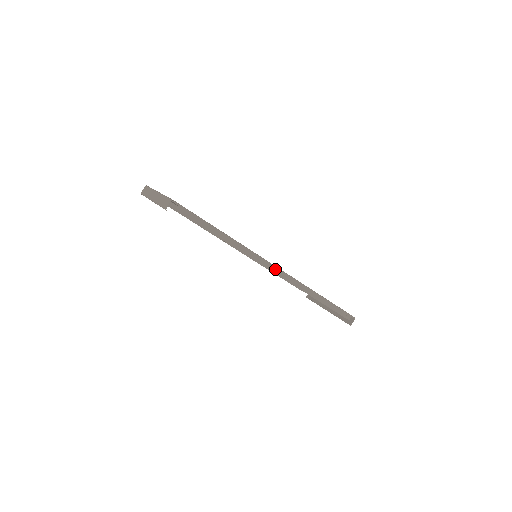
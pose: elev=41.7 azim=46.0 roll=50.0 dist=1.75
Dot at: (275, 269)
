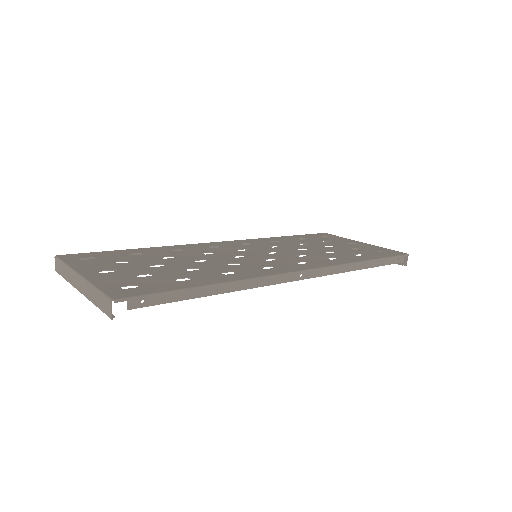
Dot at: (298, 275)
